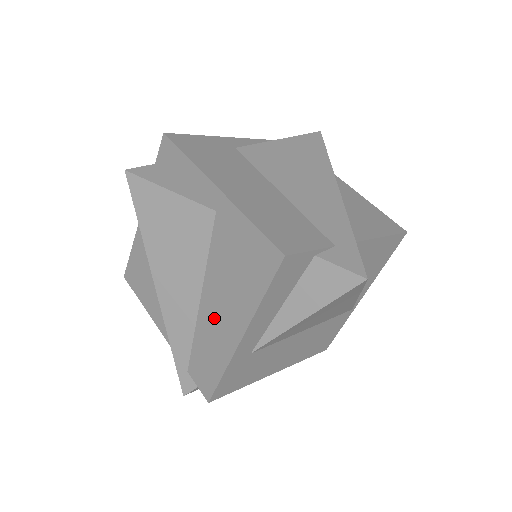
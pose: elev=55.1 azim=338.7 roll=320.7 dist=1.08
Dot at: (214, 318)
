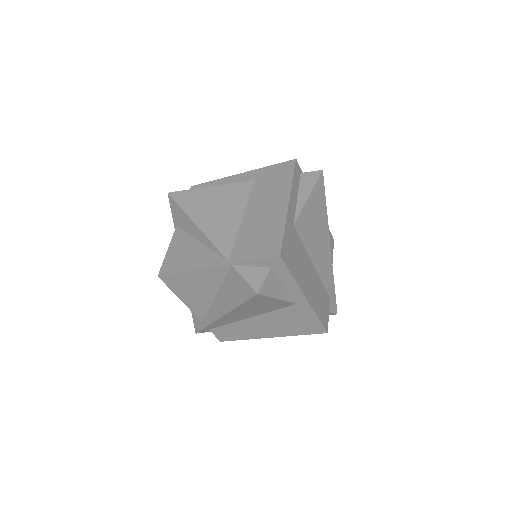
Dot at: (255, 326)
